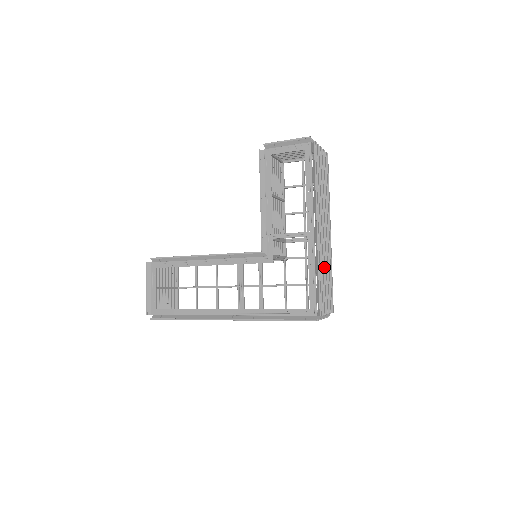
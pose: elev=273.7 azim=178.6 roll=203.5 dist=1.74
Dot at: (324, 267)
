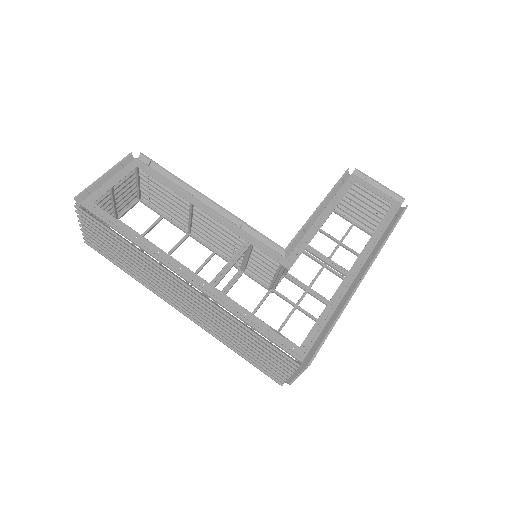
Dot at: occluded
